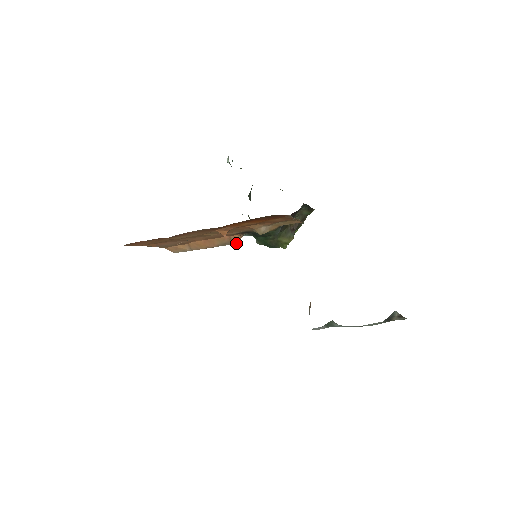
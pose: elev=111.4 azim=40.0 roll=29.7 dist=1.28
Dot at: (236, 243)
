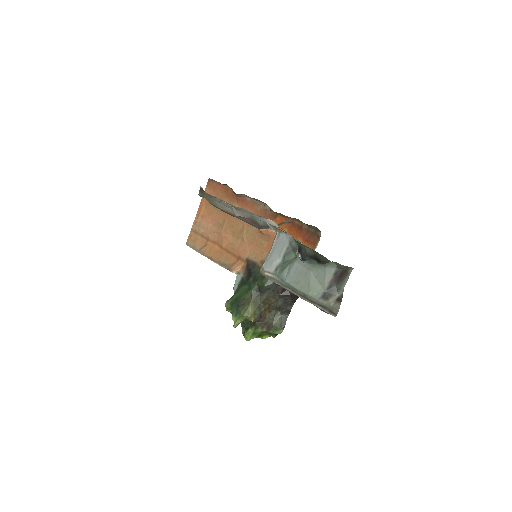
Dot at: (231, 270)
